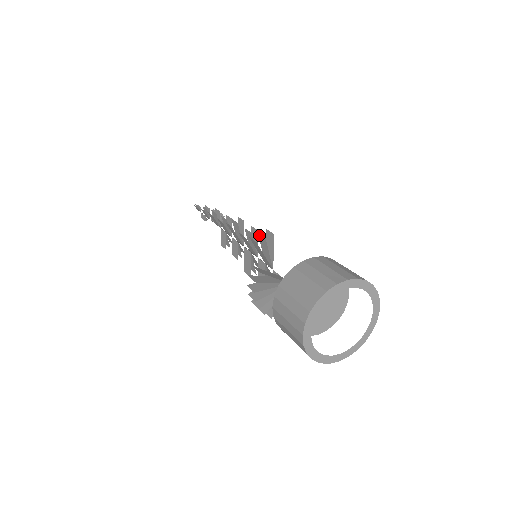
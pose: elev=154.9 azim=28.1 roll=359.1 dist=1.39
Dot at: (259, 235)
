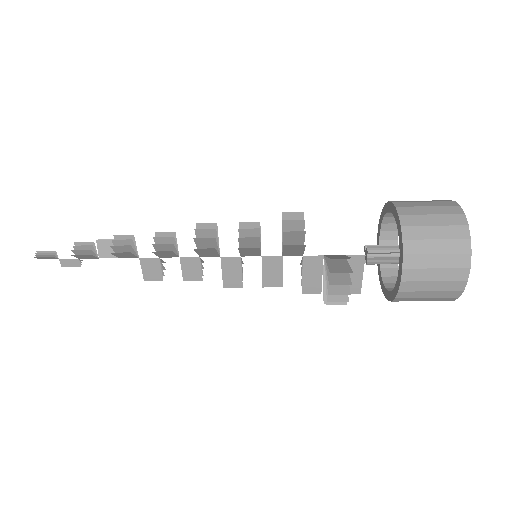
Dot at: (286, 223)
